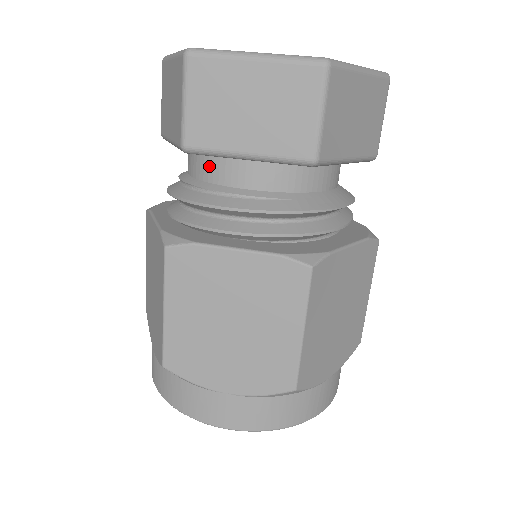
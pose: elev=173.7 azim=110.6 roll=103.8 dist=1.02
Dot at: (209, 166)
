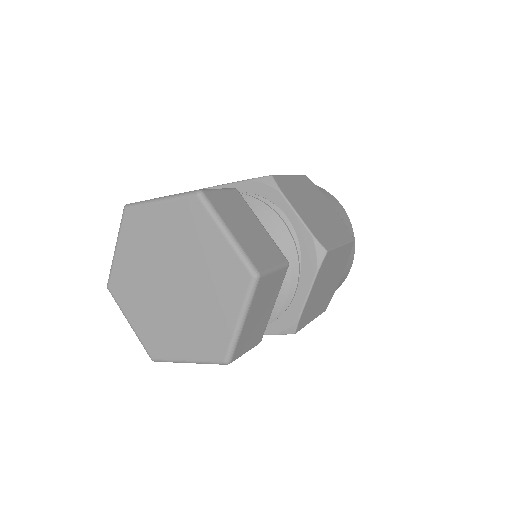
Dot at: occluded
